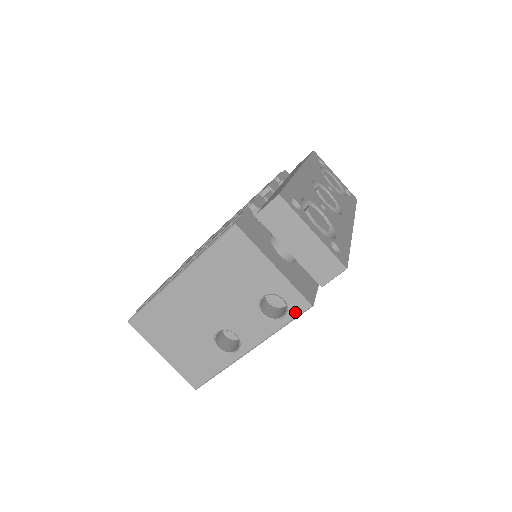
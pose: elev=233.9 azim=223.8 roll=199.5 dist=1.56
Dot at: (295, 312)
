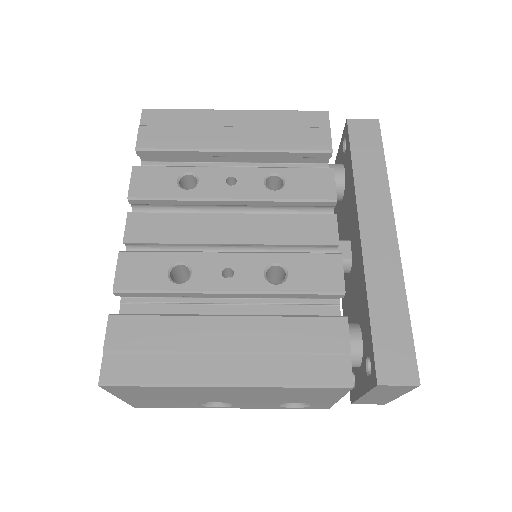
Dot at: (310, 408)
